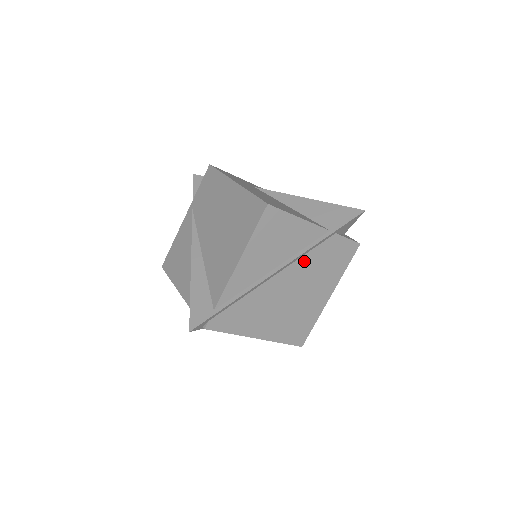
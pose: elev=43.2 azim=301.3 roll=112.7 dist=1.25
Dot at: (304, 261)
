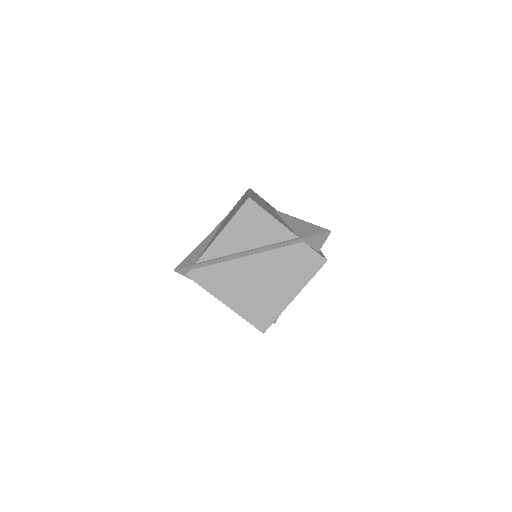
Dot at: (274, 255)
